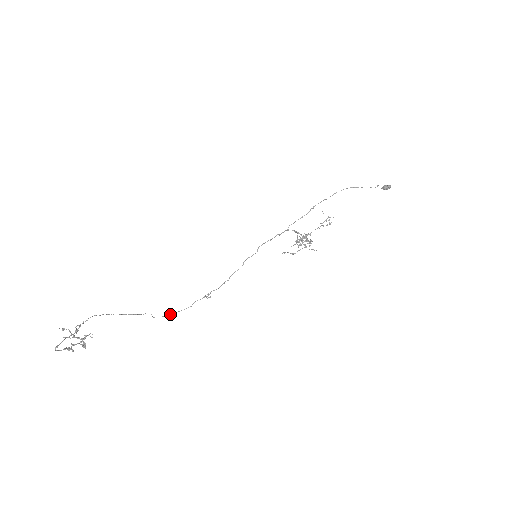
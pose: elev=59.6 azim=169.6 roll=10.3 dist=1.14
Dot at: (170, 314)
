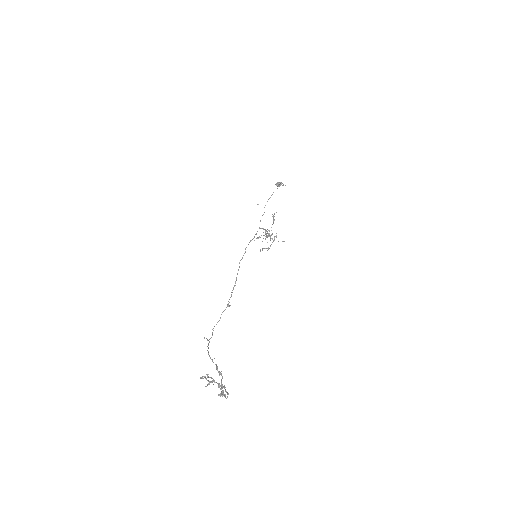
Dot at: (212, 333)
